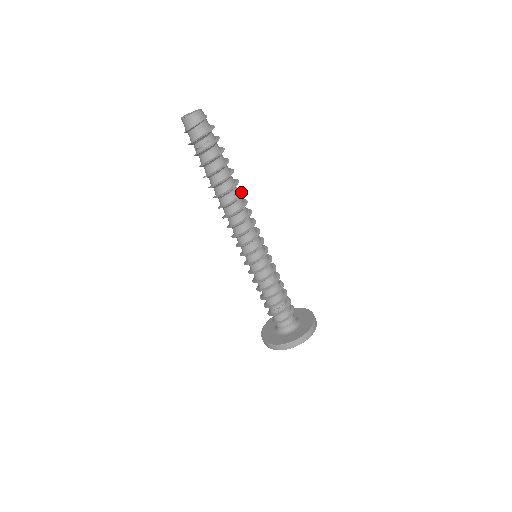
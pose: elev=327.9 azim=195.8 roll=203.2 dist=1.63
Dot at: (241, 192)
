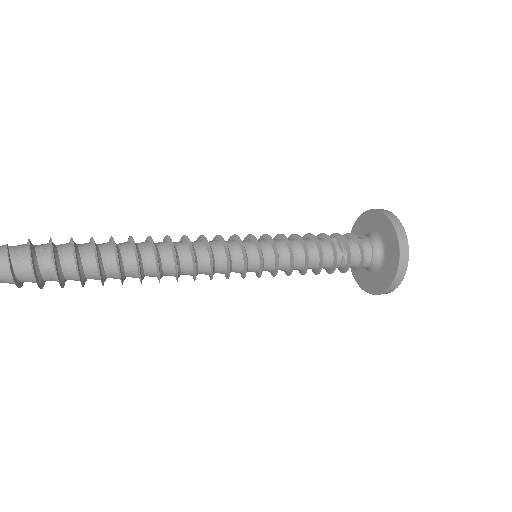
Dot at: (153, 249)
